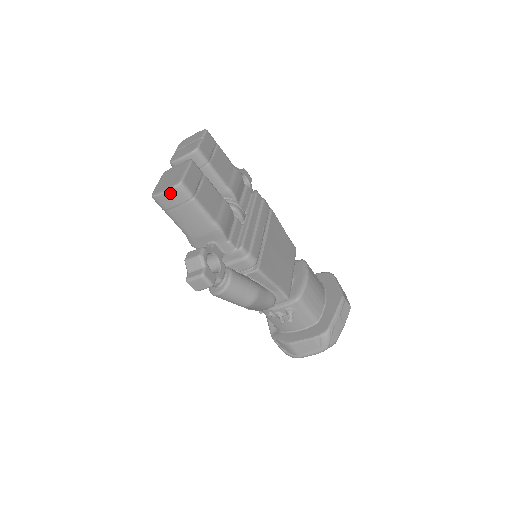
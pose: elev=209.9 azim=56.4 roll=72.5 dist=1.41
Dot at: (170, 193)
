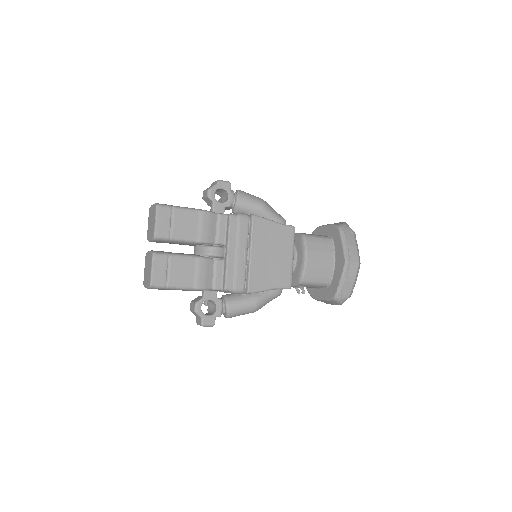
Dot at: occluded
